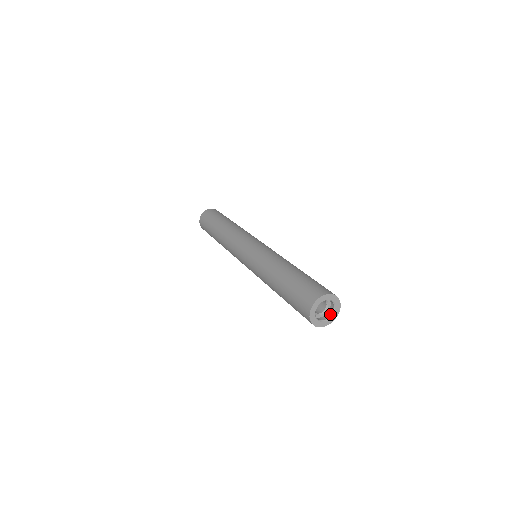
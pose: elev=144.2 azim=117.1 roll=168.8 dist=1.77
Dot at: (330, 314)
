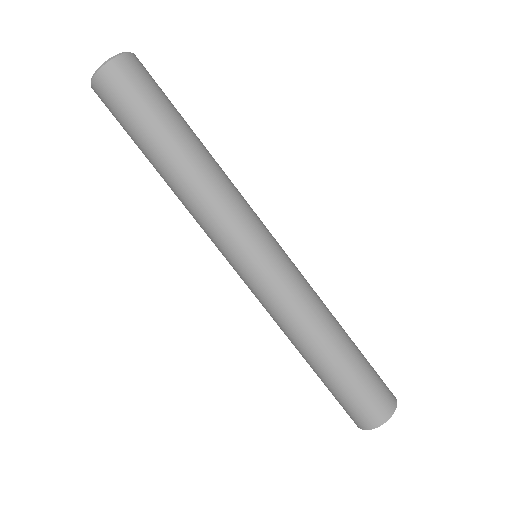
Dot at: occluded
